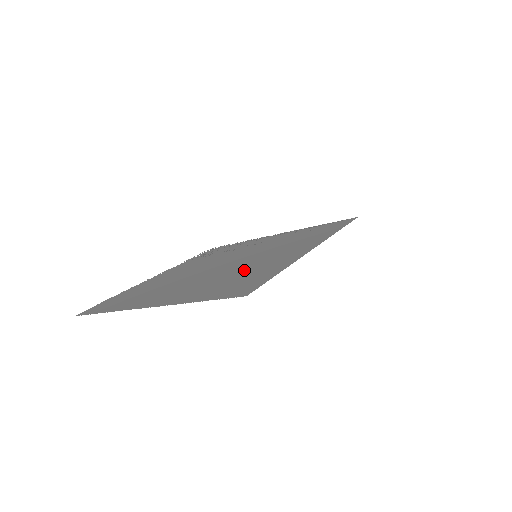
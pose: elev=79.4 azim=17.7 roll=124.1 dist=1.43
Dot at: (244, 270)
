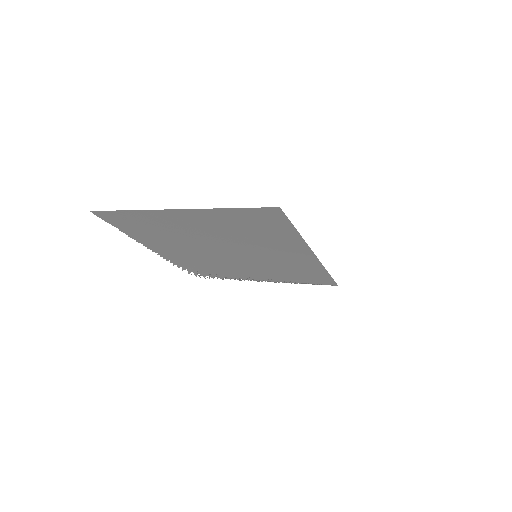
Dot at: (256, 238)
